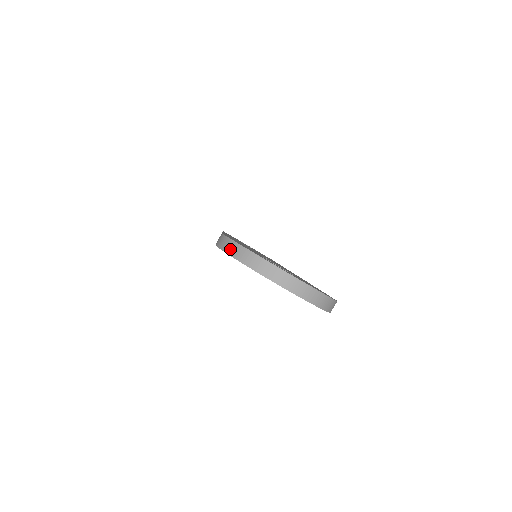
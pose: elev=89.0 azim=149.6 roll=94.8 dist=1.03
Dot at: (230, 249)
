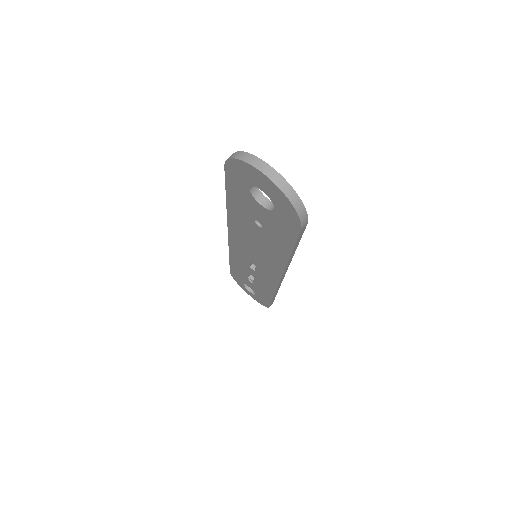
Dot at: (234, 155)
